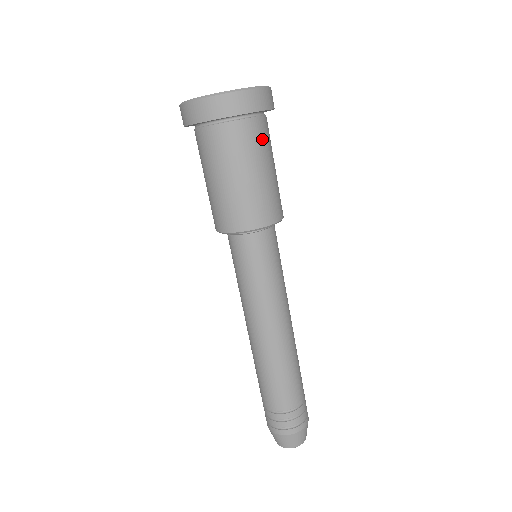
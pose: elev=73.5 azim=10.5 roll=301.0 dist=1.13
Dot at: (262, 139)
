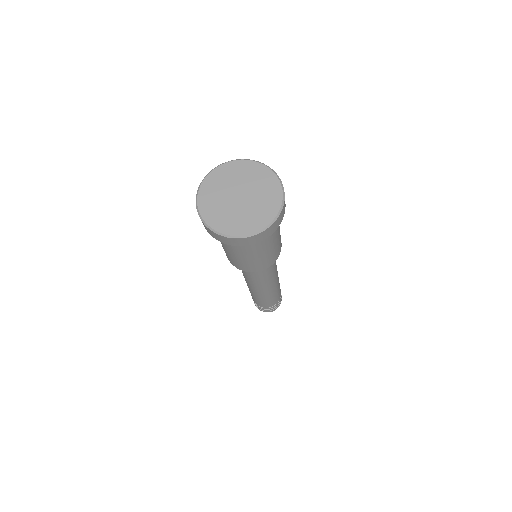
Dot at: (259, 244)
